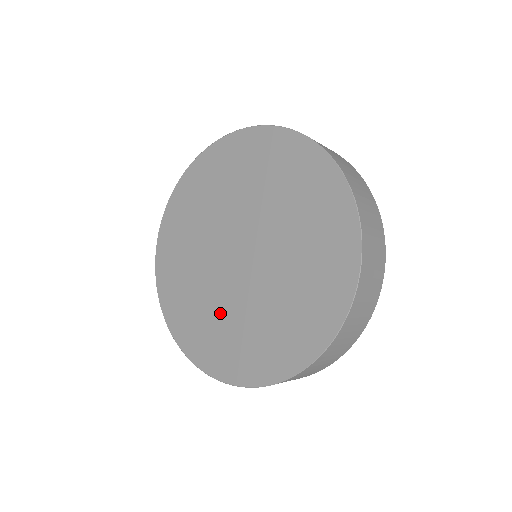
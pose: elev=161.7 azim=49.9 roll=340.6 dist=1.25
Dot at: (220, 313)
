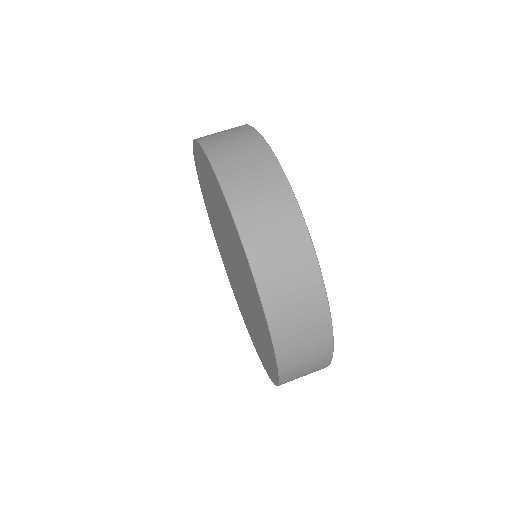
Dot at: (230, 273)
